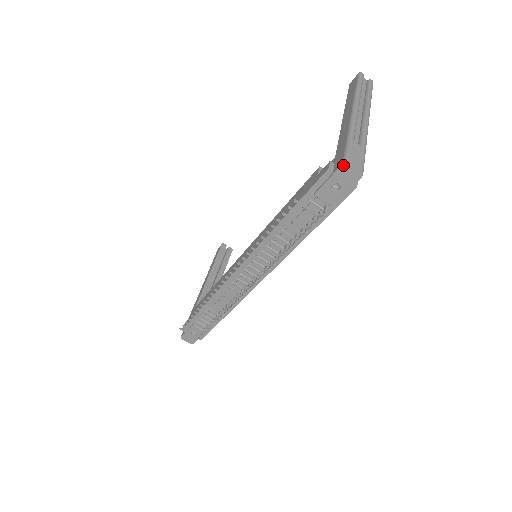
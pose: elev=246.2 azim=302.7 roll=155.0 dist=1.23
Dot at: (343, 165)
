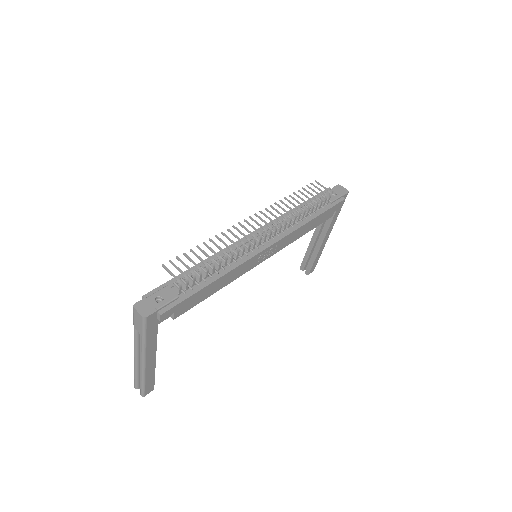
Dot at: (338, 185)
